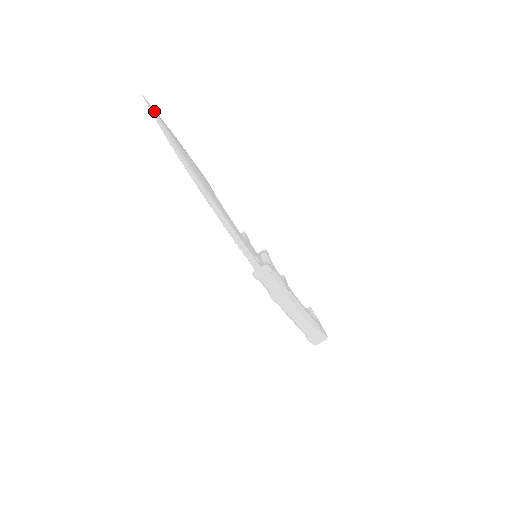
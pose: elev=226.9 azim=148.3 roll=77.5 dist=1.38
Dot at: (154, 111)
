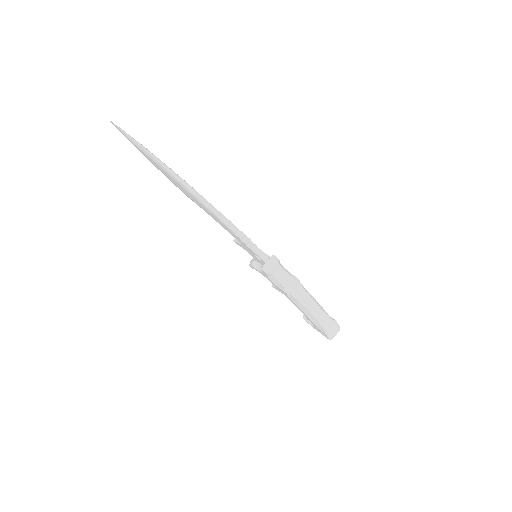
Dot at: (124, 132)
